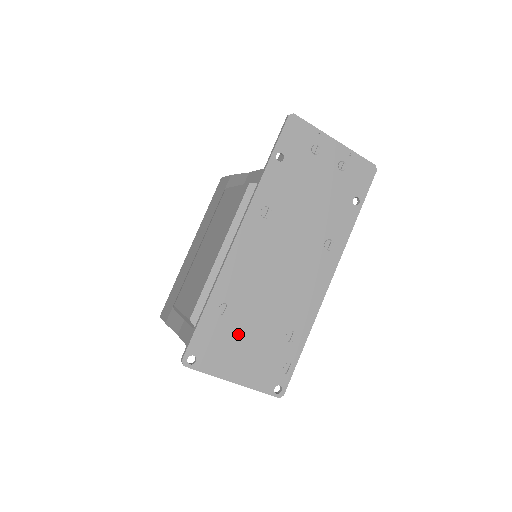
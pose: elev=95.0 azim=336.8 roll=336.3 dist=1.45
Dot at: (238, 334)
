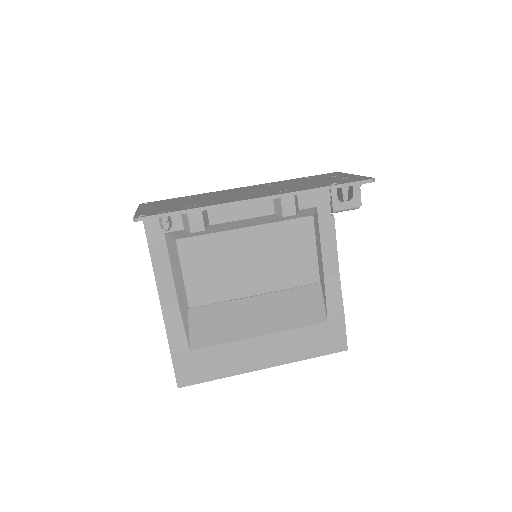
Dot at: (176, 202)
